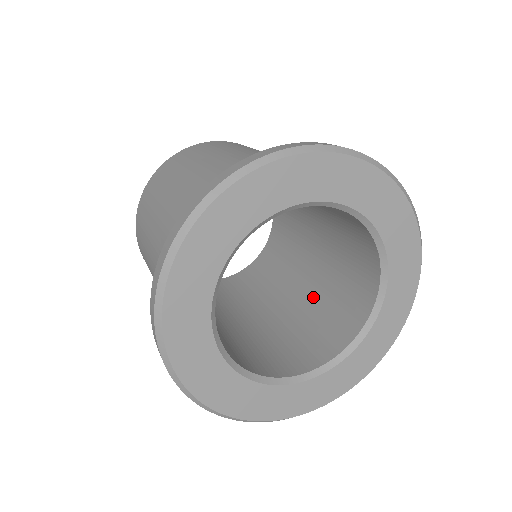
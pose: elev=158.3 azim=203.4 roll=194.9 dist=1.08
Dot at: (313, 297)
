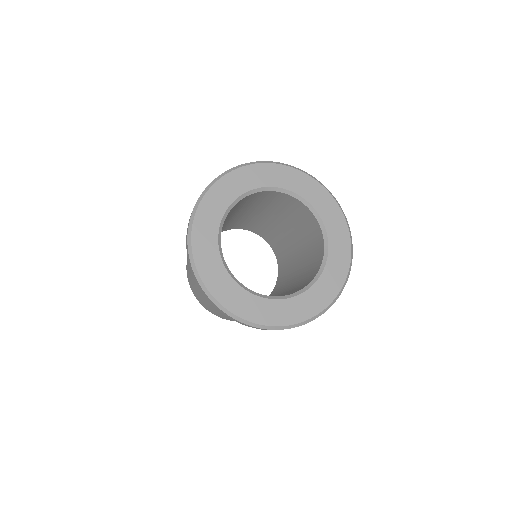
Dot at: (303, 265)
